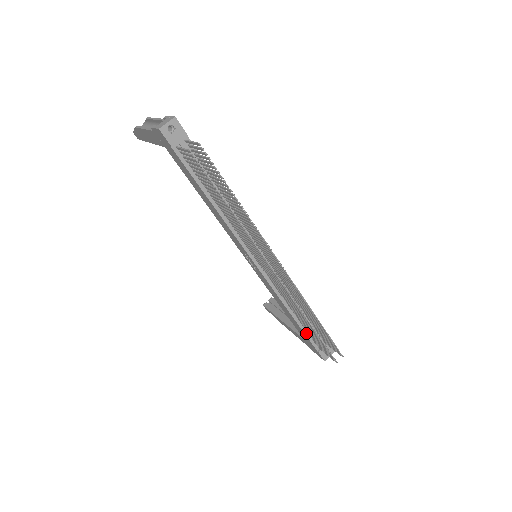
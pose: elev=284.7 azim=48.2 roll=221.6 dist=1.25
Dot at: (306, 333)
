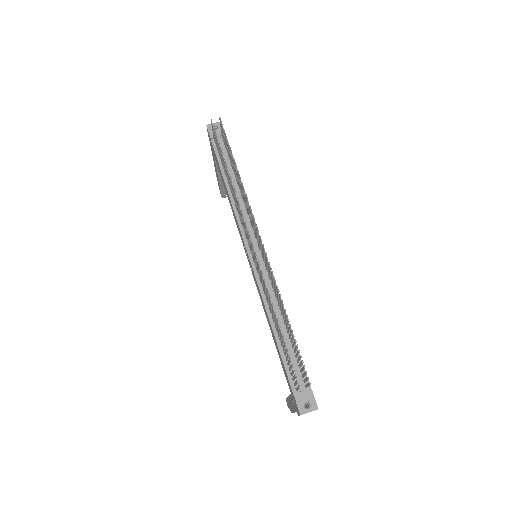
Dot at: (284, 360)
